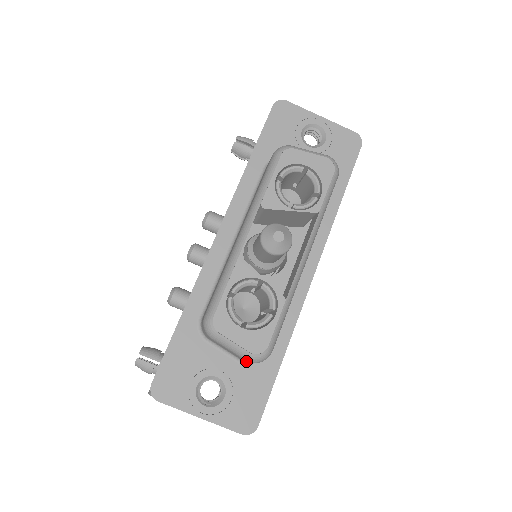
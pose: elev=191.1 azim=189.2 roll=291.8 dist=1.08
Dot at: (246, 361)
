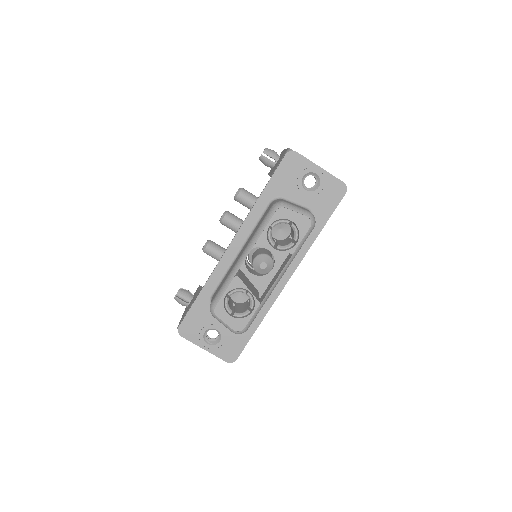
Dot at: occluded
